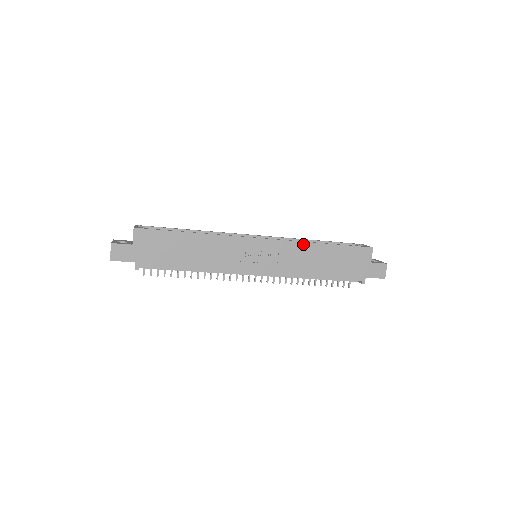
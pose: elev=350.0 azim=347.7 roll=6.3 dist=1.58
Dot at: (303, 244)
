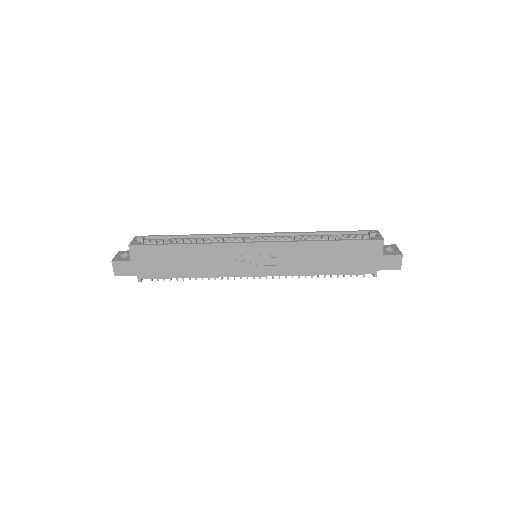
Dot at: (302, 244)
